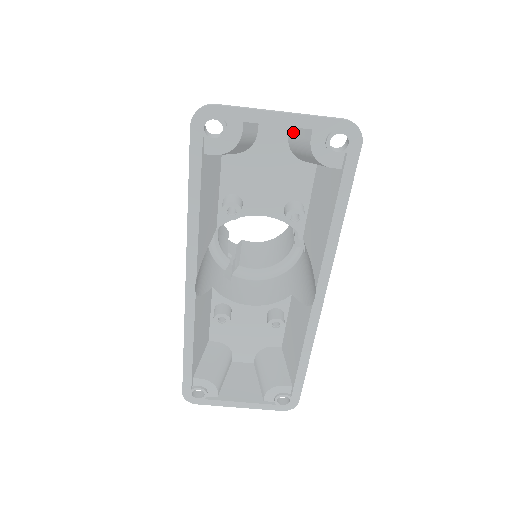
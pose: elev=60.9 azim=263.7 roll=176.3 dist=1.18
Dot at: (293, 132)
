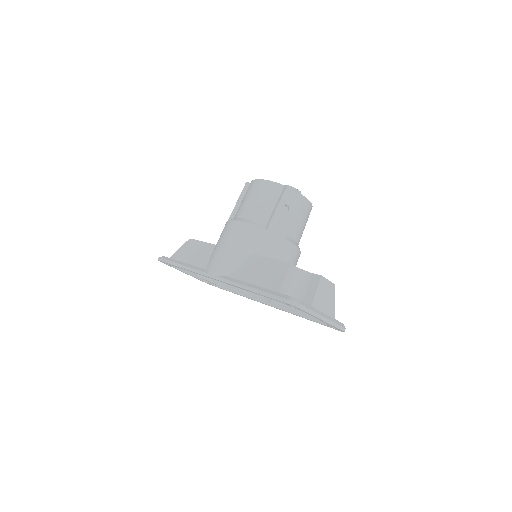
Dot at: occluded
